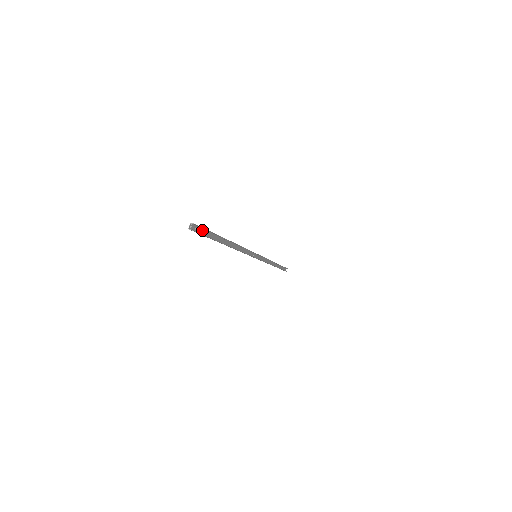
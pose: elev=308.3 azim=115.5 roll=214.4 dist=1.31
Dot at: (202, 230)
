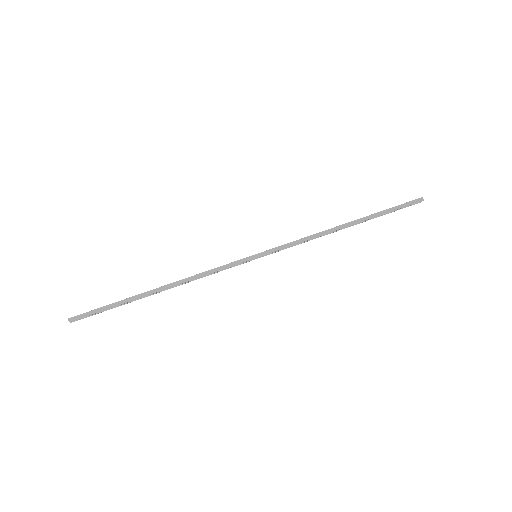
Dot at: (92, 312)
